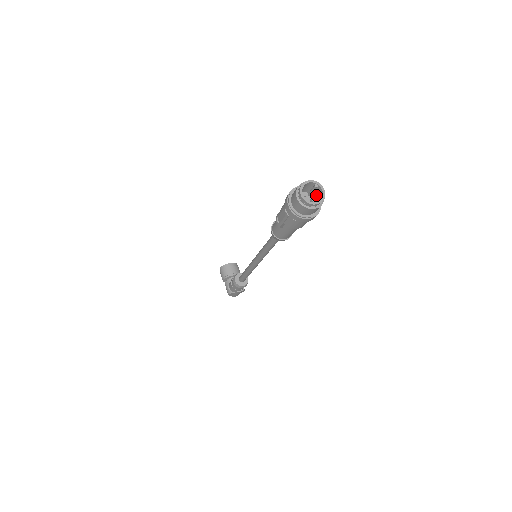
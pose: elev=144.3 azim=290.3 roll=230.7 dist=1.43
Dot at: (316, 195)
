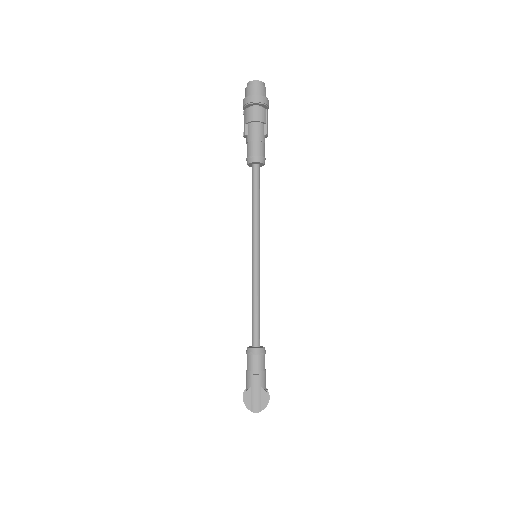
Dot at: occluded
